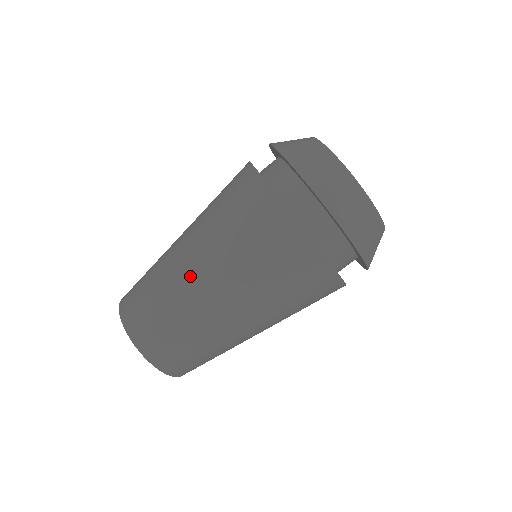
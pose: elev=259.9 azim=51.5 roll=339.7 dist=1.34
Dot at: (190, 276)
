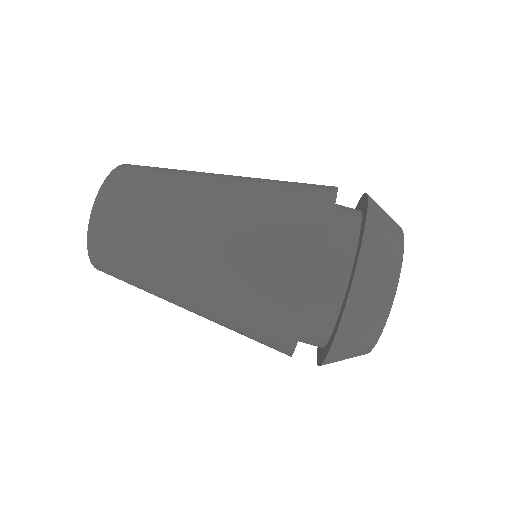
Dot at: occluded
